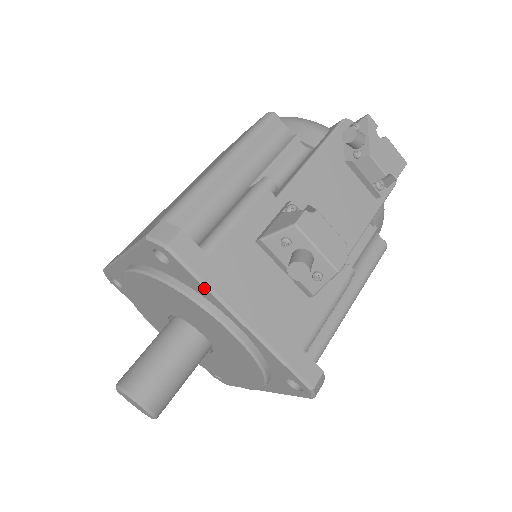
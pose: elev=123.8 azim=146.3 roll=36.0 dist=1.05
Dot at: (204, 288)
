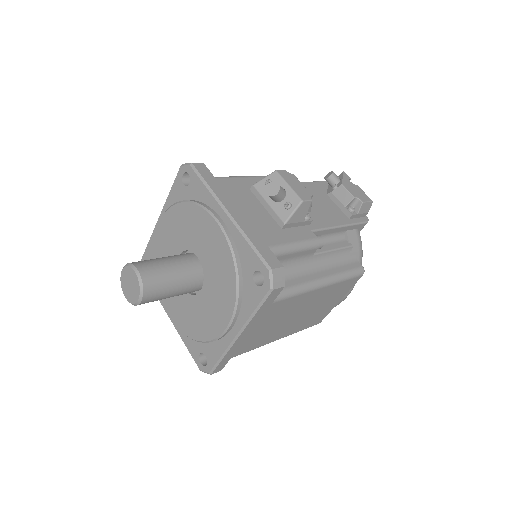
Dot at: (207, 190)
